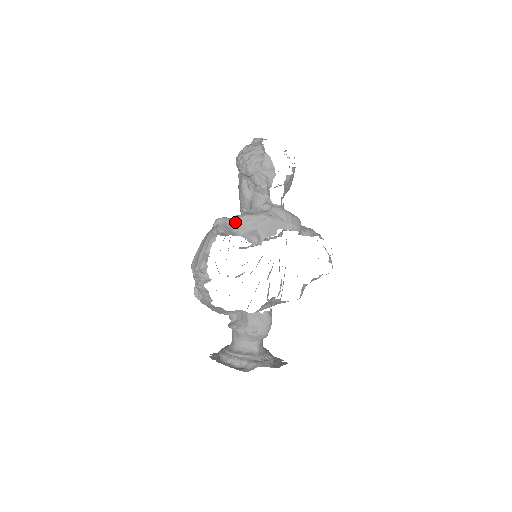
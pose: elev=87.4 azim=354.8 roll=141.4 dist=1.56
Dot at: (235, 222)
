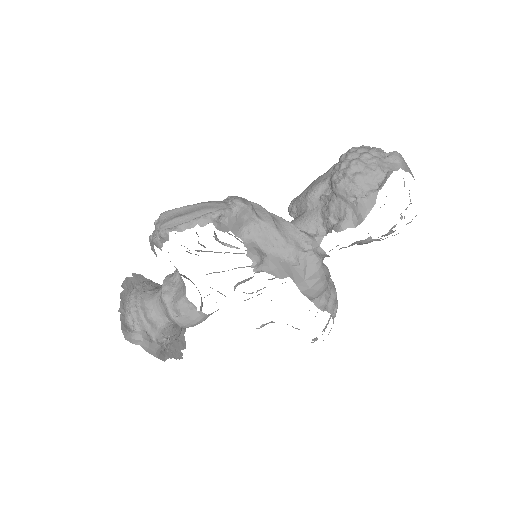
Dot at: (256, 222)
